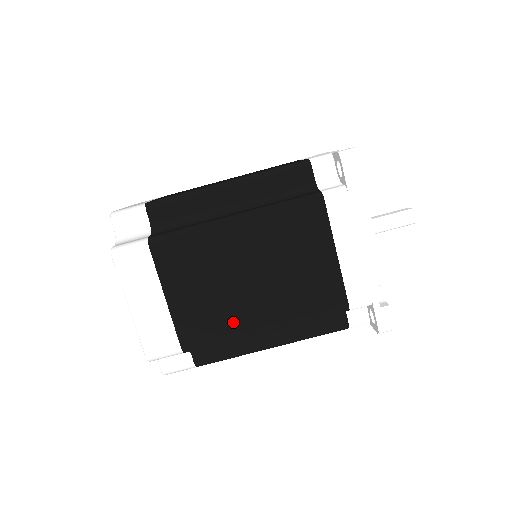
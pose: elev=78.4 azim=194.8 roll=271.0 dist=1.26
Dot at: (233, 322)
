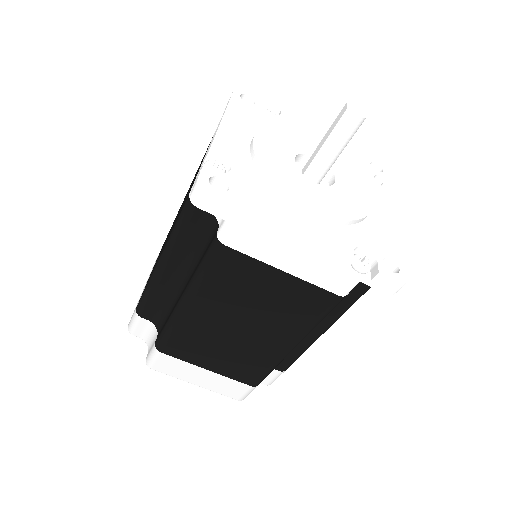
Dot at: (265, 357)
